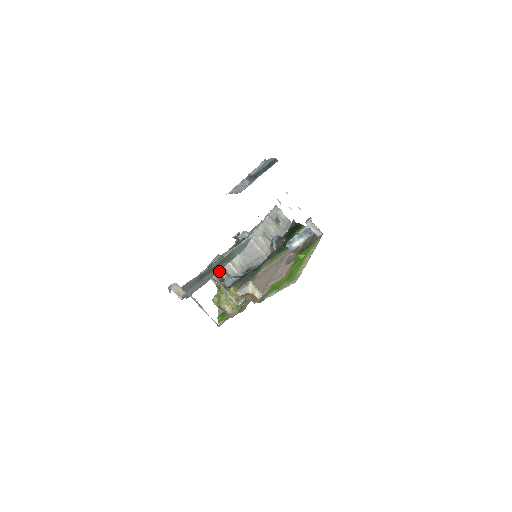
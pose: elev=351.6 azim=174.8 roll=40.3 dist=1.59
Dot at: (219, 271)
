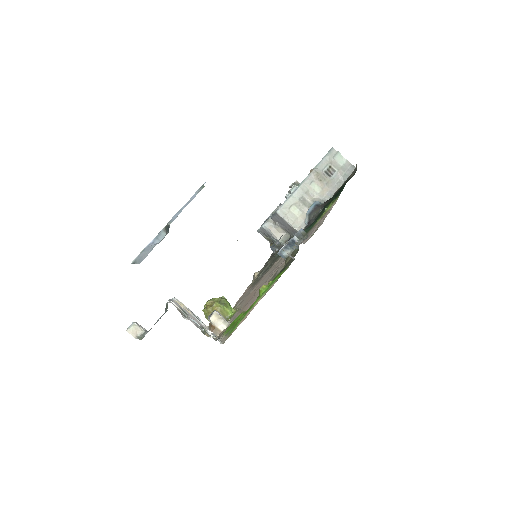
Dot at: (266, 235)
